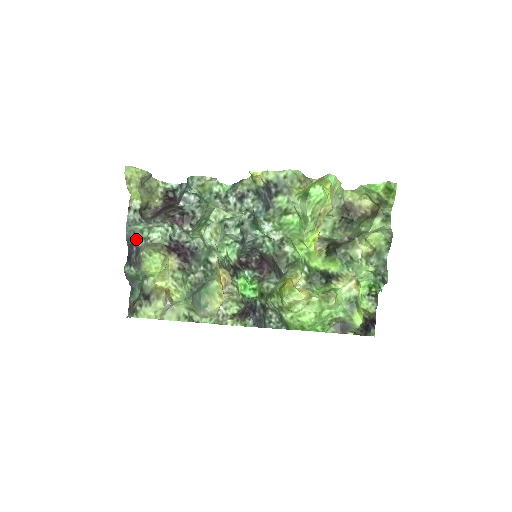
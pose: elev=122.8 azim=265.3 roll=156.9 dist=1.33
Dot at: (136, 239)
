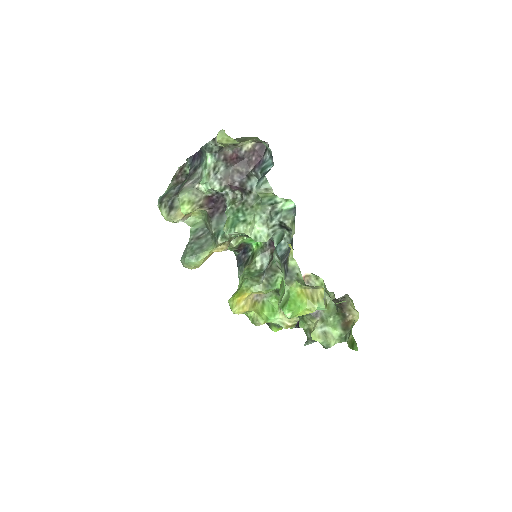
Dot at: (202, 160)
